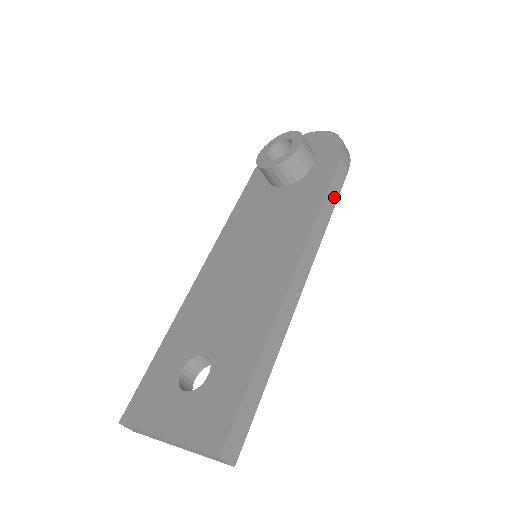
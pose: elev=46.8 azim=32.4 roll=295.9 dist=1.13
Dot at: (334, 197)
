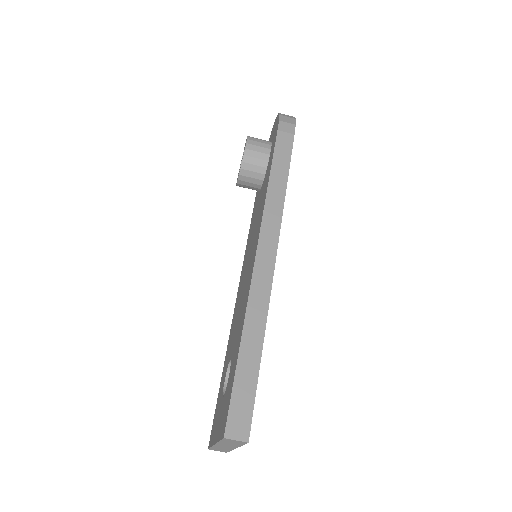
Dot at: (284, 165)
